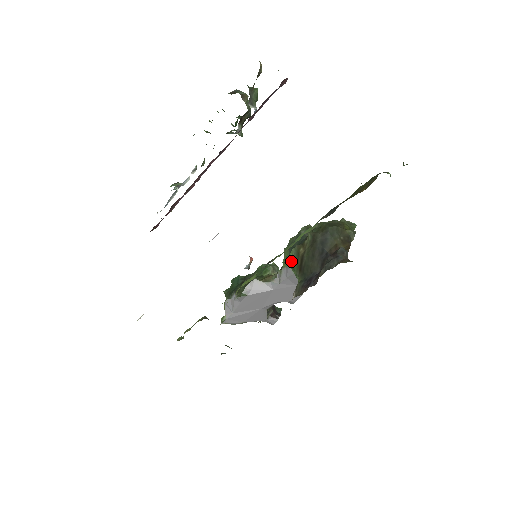
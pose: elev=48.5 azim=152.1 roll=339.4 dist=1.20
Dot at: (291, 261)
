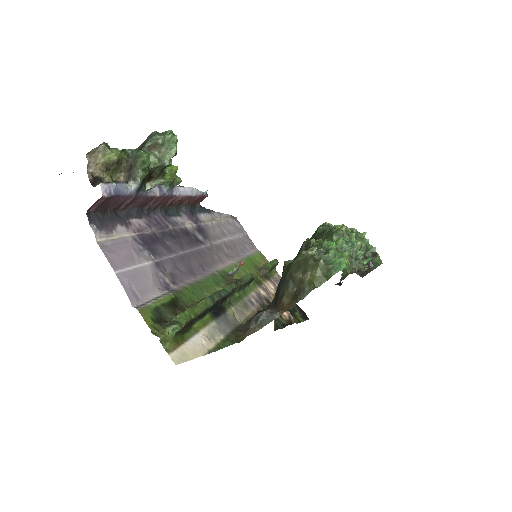
Dot at: occluded
